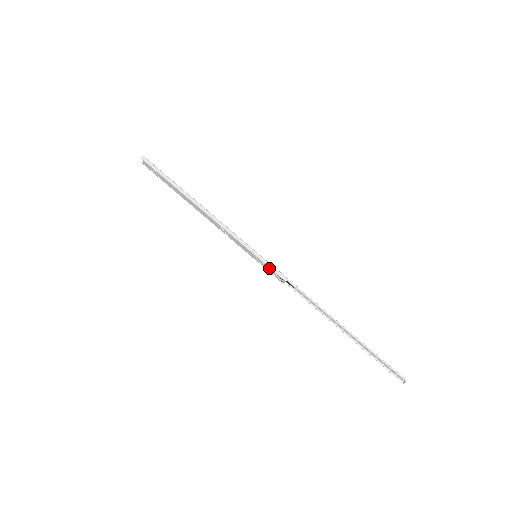
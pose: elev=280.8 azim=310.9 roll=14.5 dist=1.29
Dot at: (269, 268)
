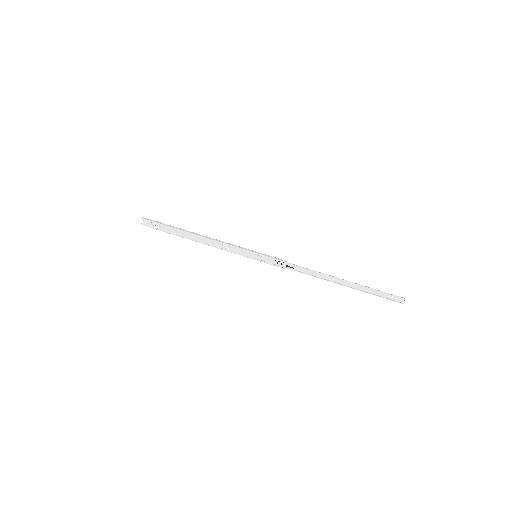
Dot at: (270, 259)
